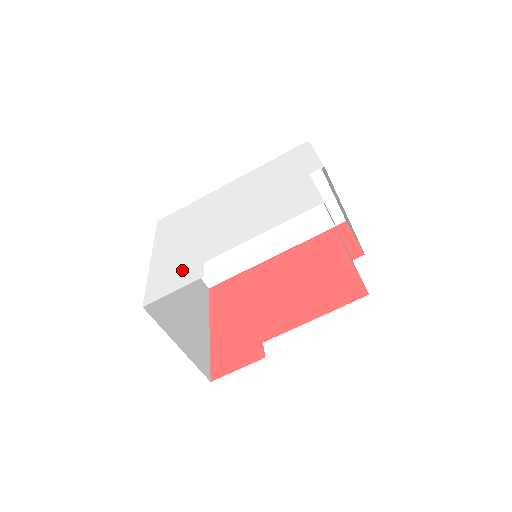
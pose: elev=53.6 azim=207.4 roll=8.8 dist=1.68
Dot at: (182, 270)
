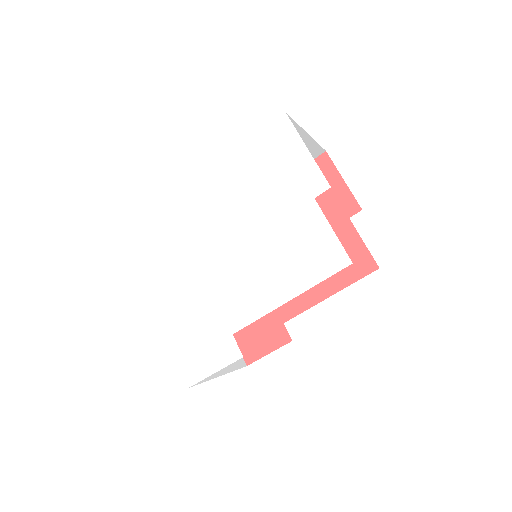
Dot at: (209, 341)
